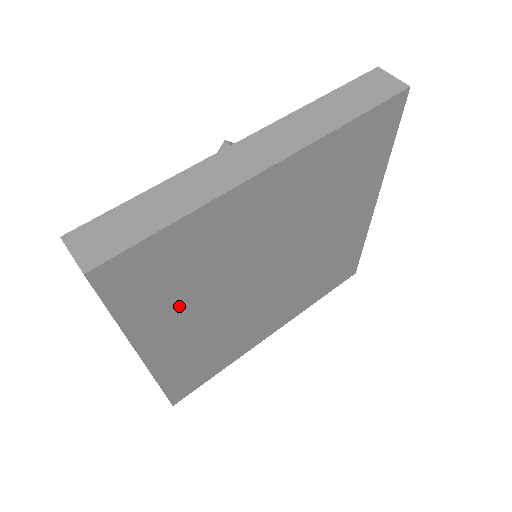
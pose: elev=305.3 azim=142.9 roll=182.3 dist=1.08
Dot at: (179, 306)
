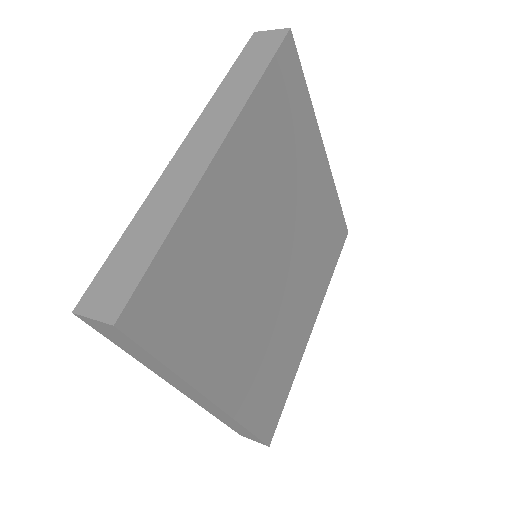
Dot at: (265, 151)
